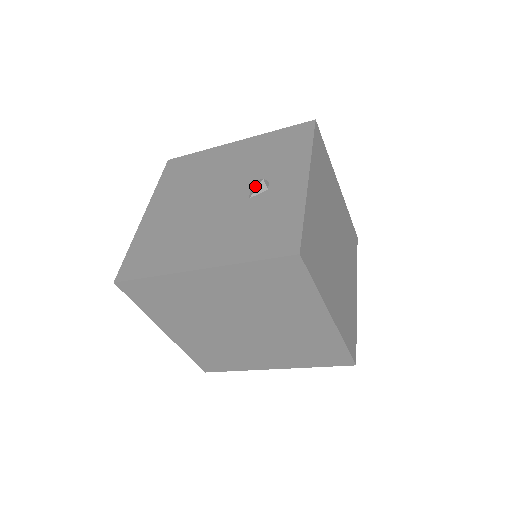
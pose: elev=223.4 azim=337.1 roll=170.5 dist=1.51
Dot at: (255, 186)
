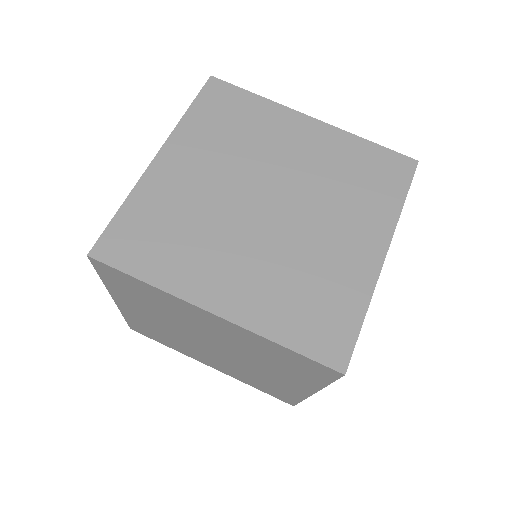
Dot at: occluded
